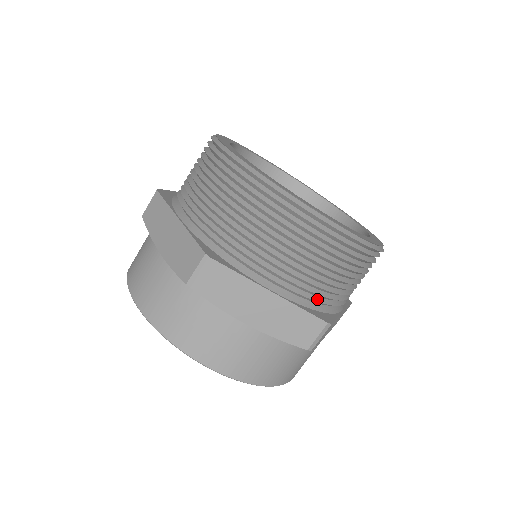
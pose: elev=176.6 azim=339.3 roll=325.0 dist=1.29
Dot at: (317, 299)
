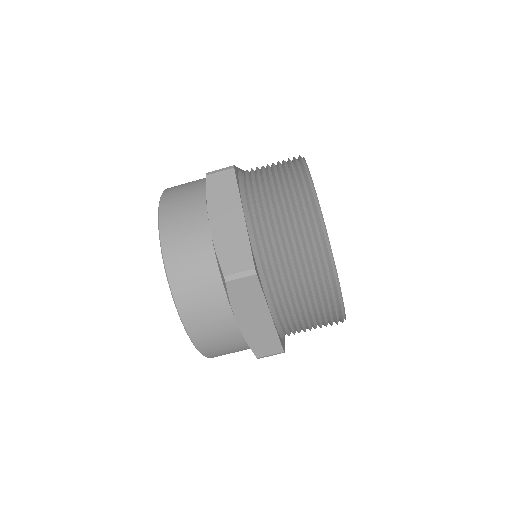
Dot at: (264, 259)
